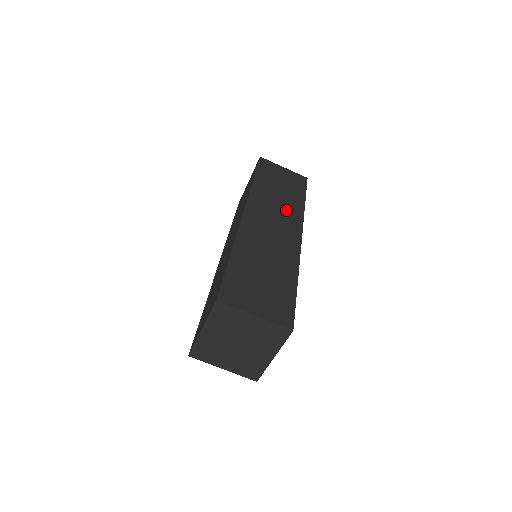
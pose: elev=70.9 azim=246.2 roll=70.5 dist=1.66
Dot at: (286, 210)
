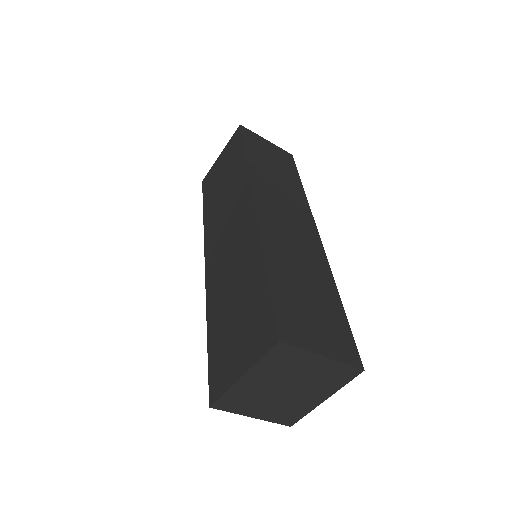
Dot at: (291, 198)
